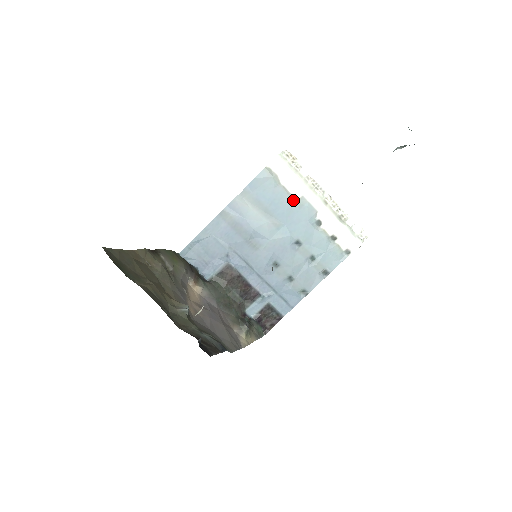
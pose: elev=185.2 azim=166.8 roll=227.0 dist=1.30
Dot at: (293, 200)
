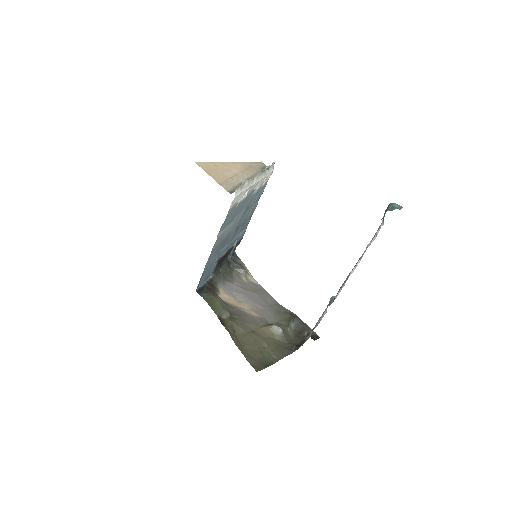
Dot at: (244, 200)
